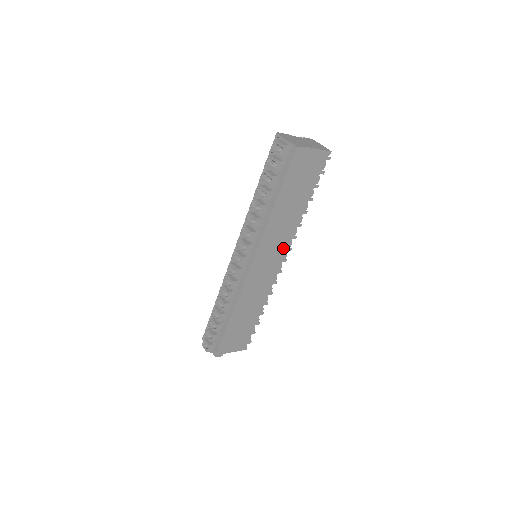
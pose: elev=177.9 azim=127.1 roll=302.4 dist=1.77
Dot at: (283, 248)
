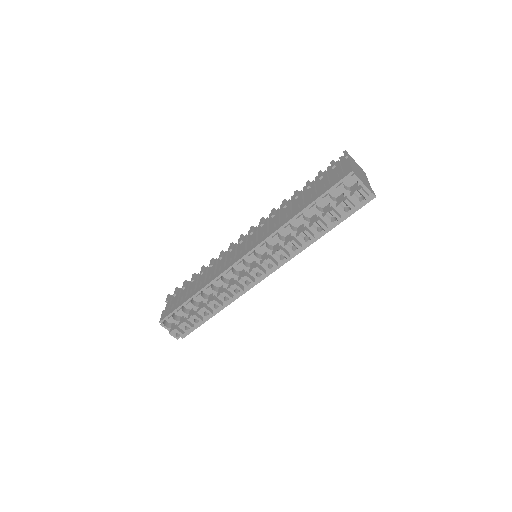
Dot at: occluded
